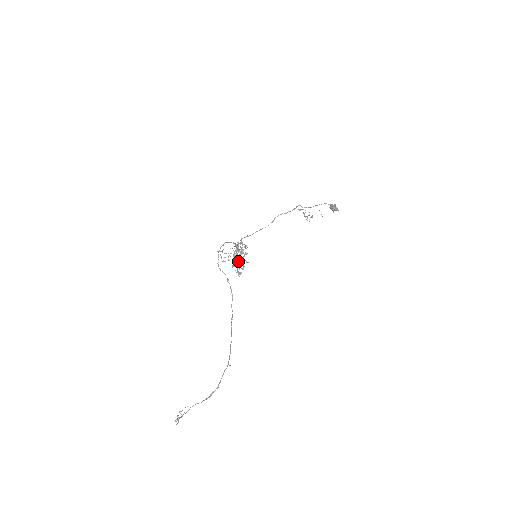
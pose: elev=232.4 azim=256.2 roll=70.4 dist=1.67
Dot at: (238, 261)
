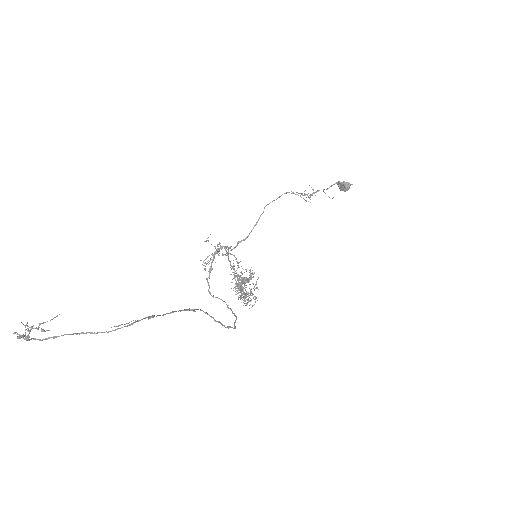
Dot at: (241, 286)
